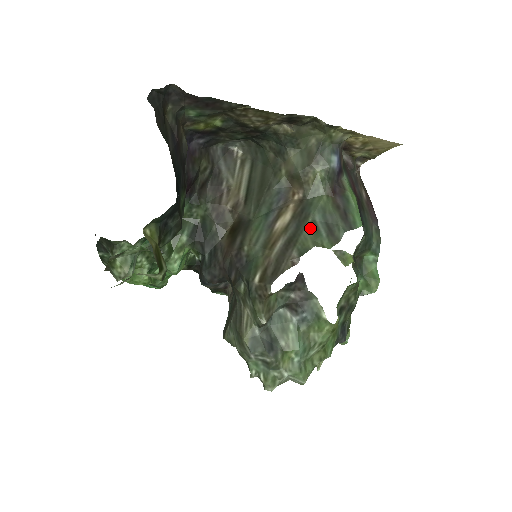
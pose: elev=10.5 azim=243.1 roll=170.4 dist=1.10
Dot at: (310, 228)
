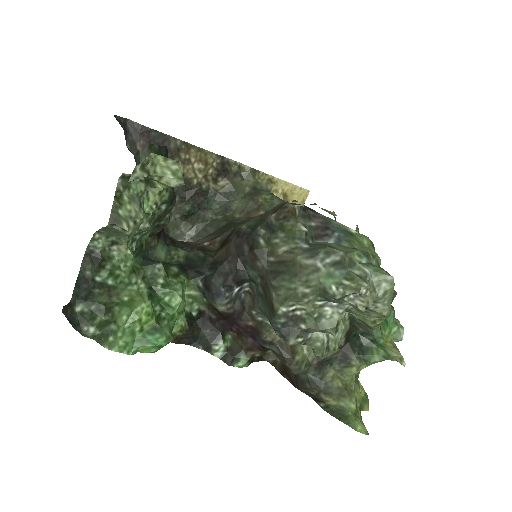
Dot at: occluded
